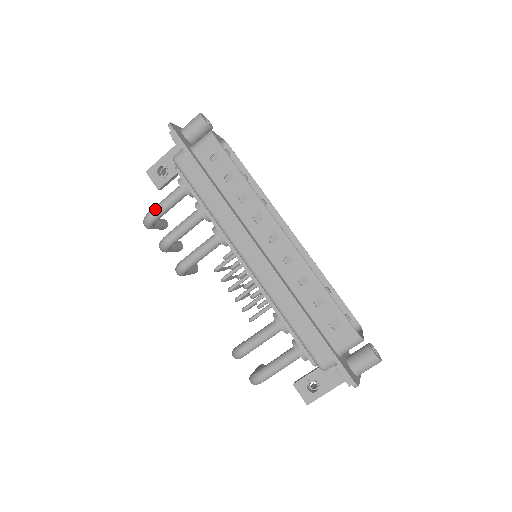
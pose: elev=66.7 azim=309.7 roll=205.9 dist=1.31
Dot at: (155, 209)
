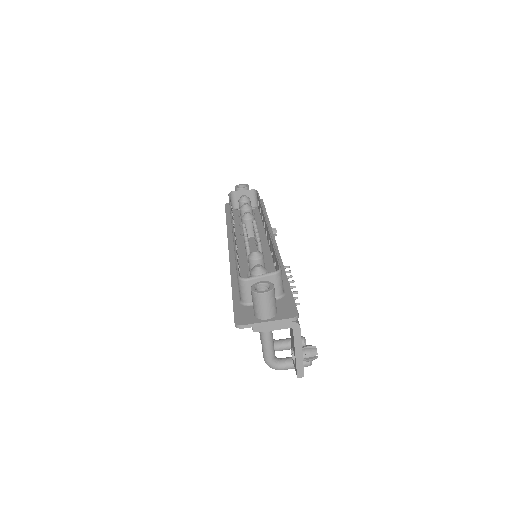
Dot at: occluded
